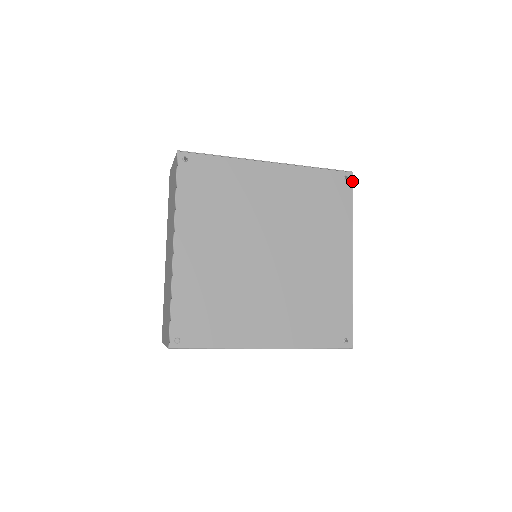
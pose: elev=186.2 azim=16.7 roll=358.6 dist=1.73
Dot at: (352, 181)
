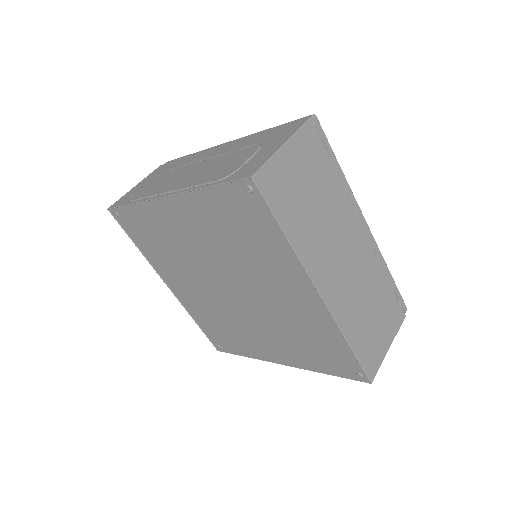
Dot at: (259, 192)
